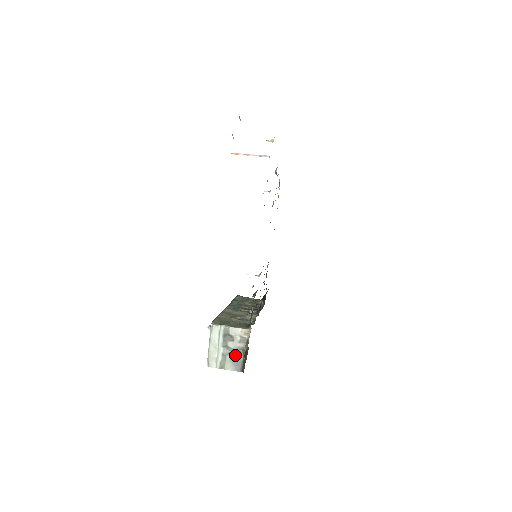
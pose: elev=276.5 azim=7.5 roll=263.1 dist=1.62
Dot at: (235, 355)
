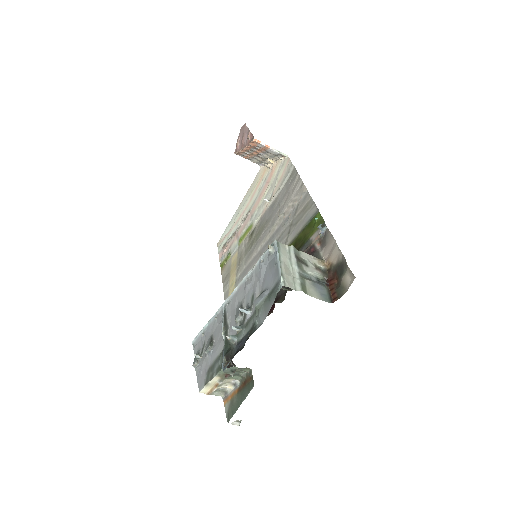
Dot at: (315, 282)
